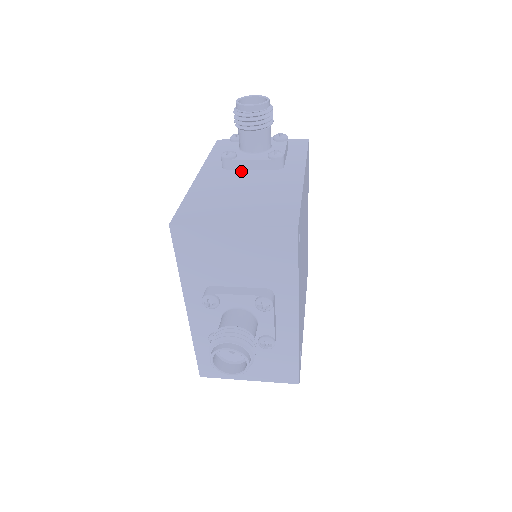
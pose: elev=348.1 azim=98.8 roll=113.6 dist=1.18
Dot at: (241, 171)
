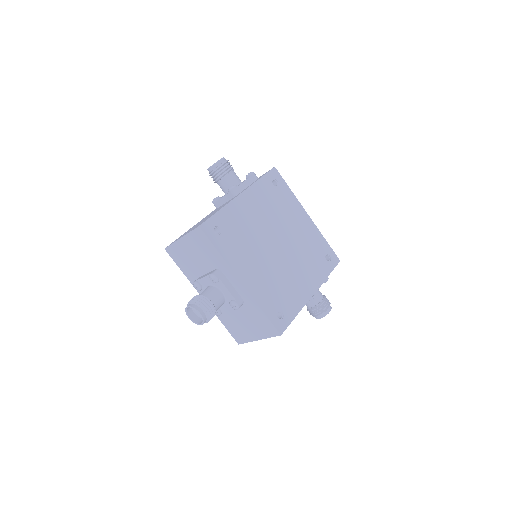
Dot at: occluded
